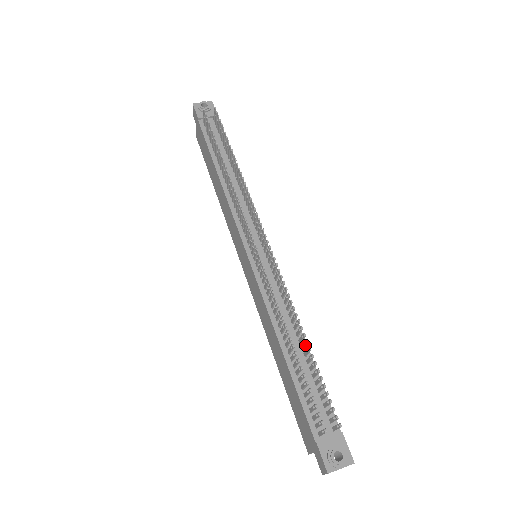
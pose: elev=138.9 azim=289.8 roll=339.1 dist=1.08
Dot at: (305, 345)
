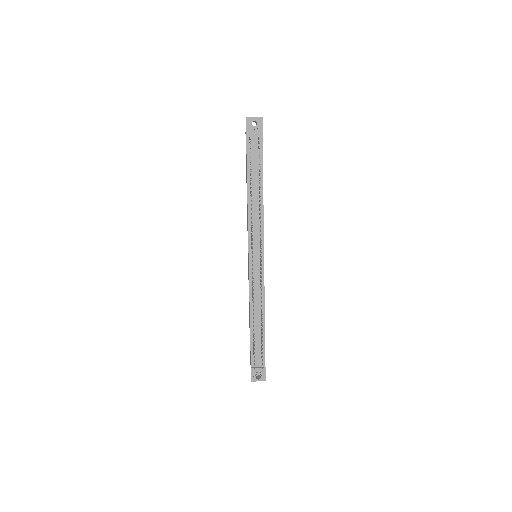
Dot at: (261, 327)
